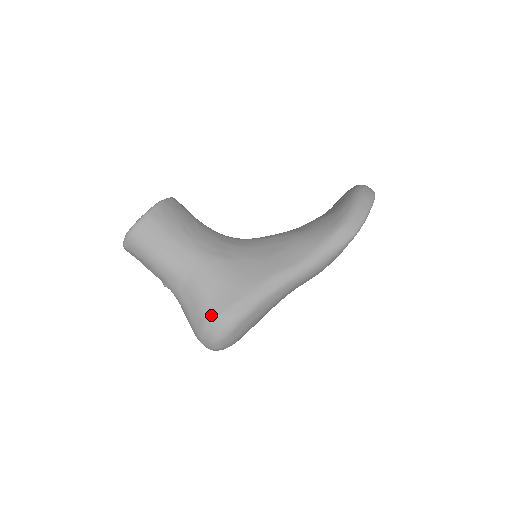
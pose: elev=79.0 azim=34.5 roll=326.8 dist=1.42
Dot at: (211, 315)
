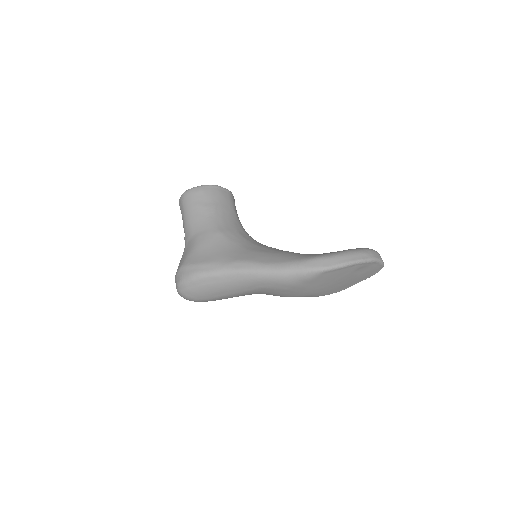
Dot at: (187, 262)
